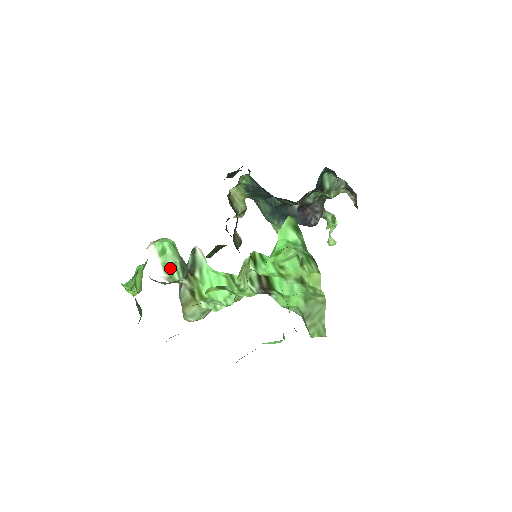
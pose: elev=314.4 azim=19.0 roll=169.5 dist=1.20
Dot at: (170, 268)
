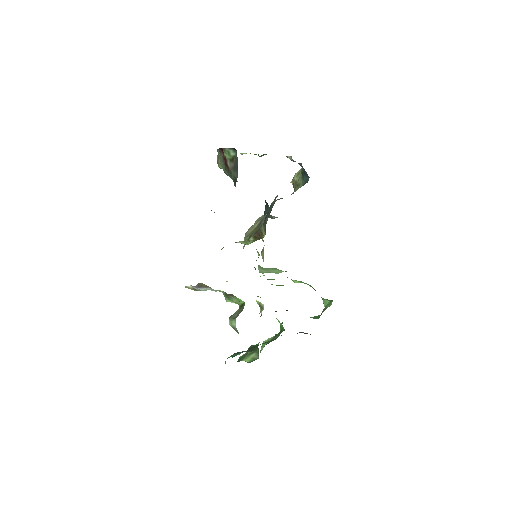
Dot at: occluded
